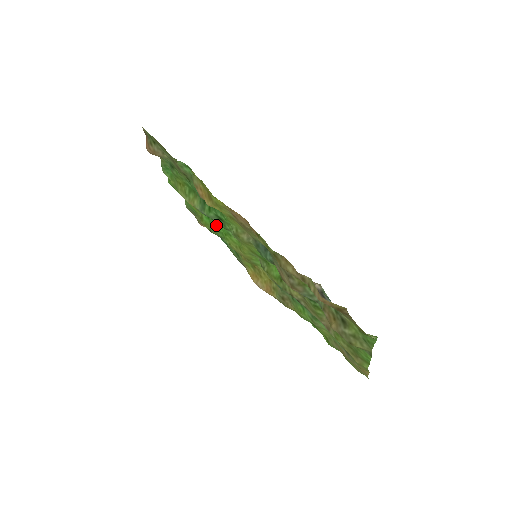
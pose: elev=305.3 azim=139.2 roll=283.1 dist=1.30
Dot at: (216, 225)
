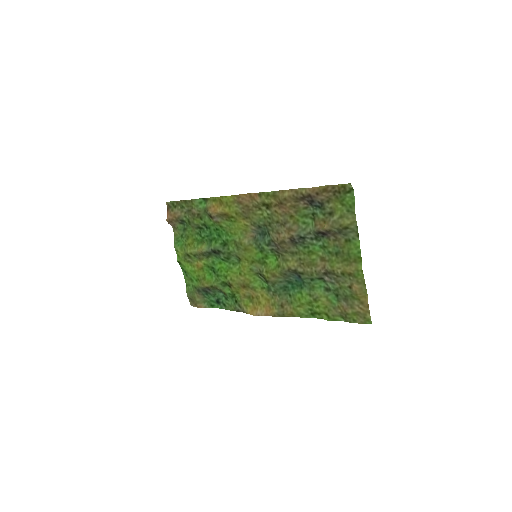
Dot at: (218, 270)
